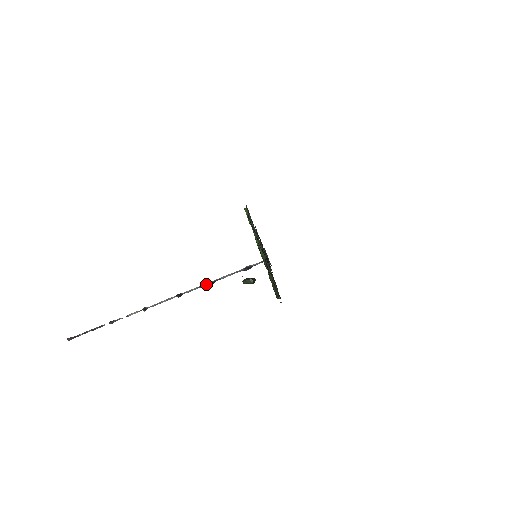
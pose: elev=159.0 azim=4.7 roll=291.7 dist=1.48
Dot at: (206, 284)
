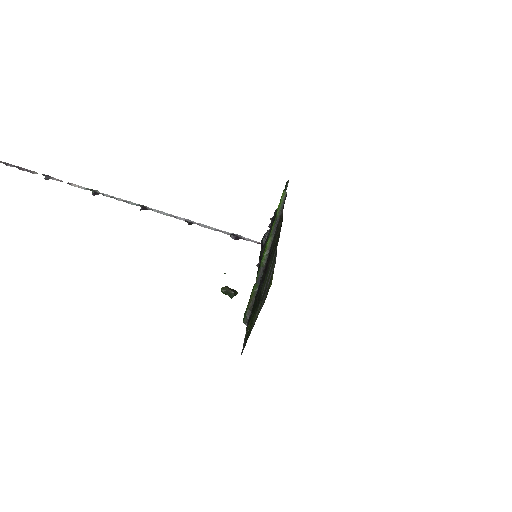
Dot at: (180, 218)
